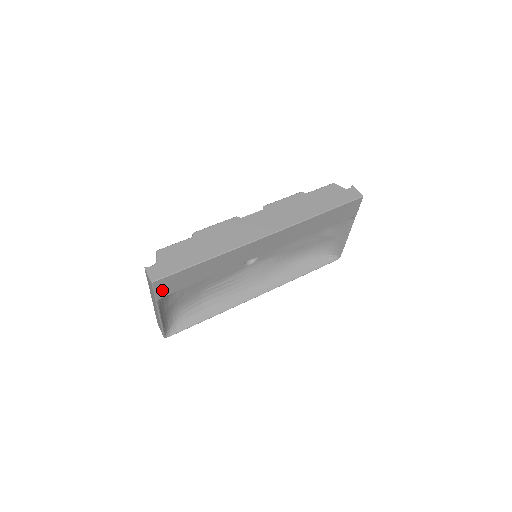
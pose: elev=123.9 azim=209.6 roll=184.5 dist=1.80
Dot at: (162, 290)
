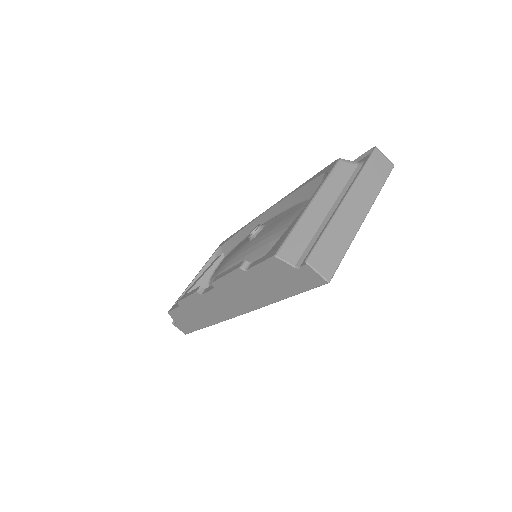
Dot at: occluded
